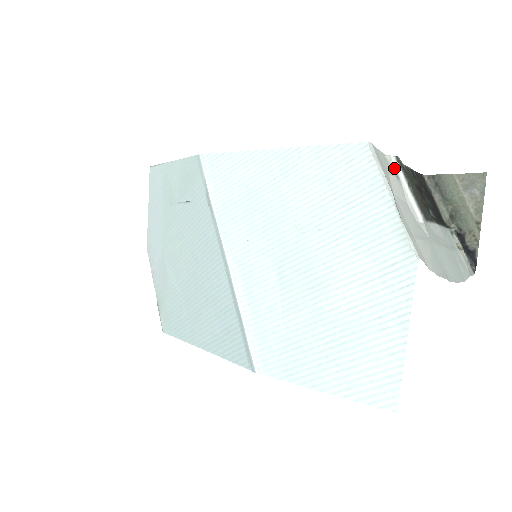
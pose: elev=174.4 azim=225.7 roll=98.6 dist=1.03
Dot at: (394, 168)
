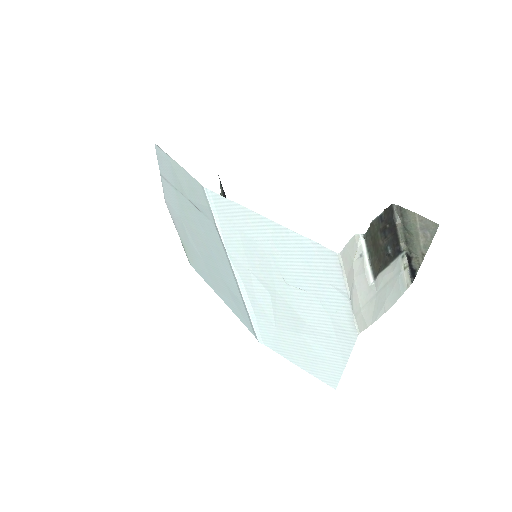
Dot at: (360, 245)
